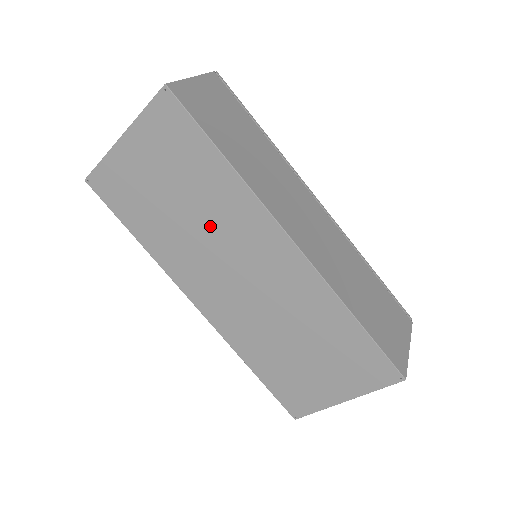
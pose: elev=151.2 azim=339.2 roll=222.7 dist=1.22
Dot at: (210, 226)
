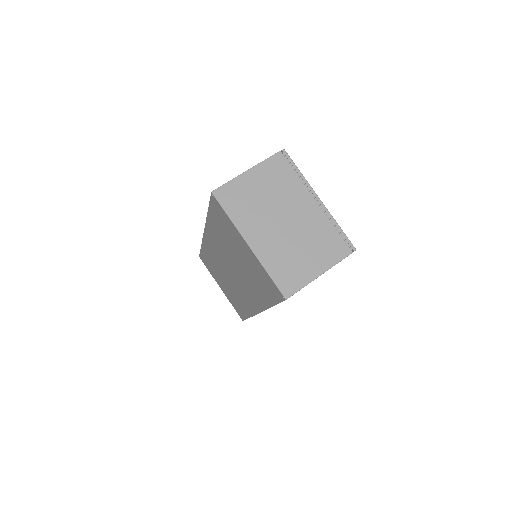
Dot at: (241, 273)
